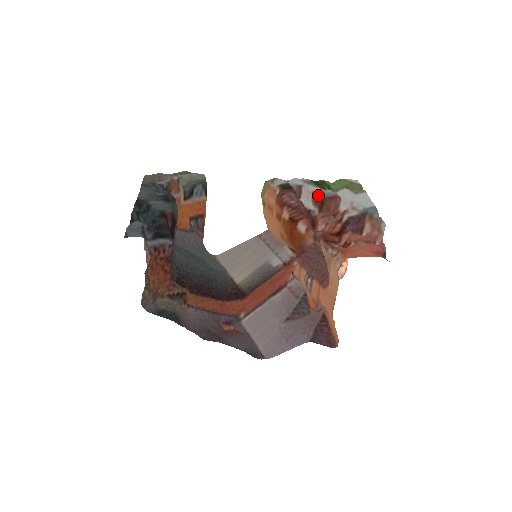
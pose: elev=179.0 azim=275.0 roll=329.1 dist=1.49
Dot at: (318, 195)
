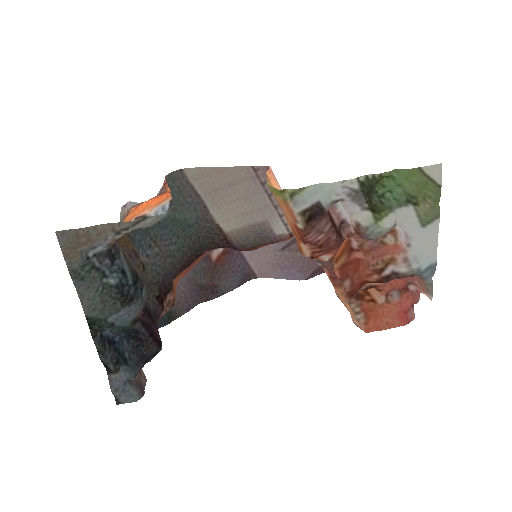
Dot at: (363, 236)
